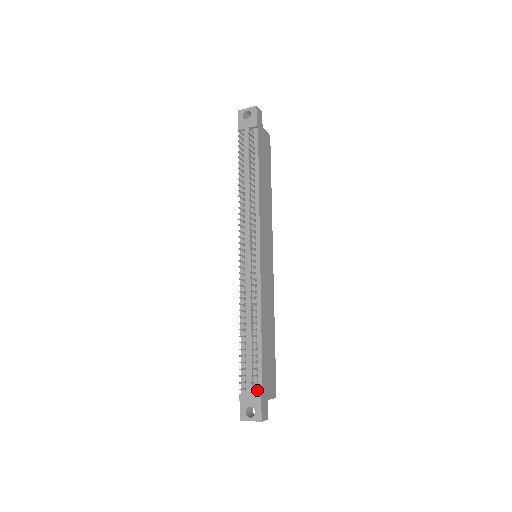
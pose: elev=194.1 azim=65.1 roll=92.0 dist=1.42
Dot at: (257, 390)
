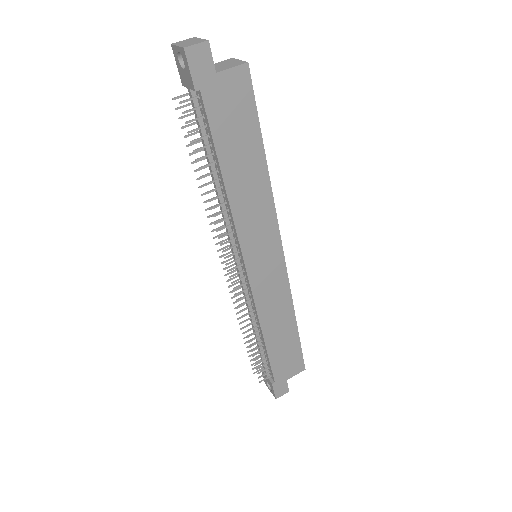
Dot at: occluded
